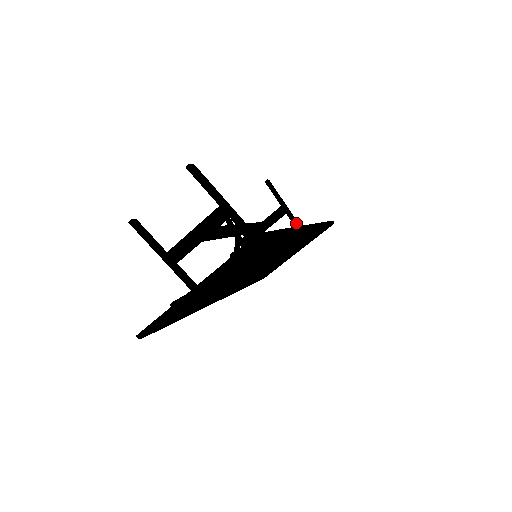
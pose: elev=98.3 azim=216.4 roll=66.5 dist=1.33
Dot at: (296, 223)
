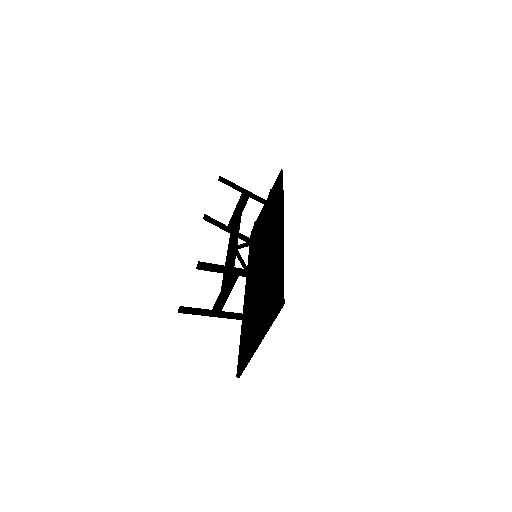
Dot at: (261, 201)
